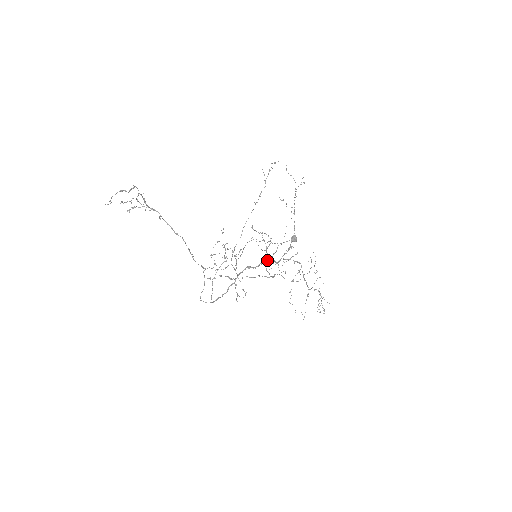
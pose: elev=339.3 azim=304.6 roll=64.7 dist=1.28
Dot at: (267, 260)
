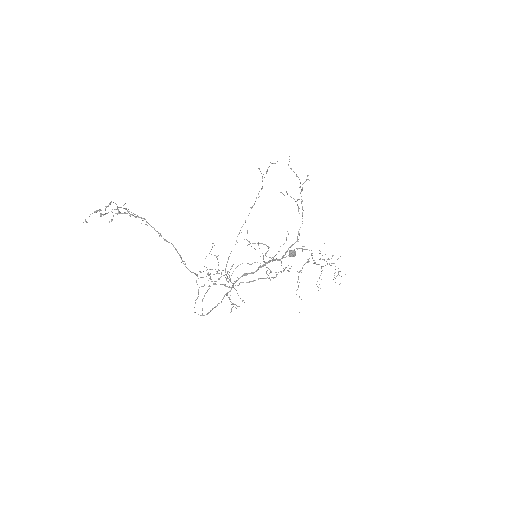
Dot at: (268, 261)
